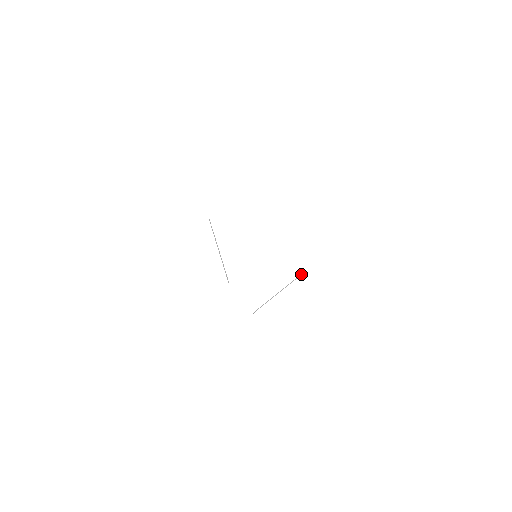
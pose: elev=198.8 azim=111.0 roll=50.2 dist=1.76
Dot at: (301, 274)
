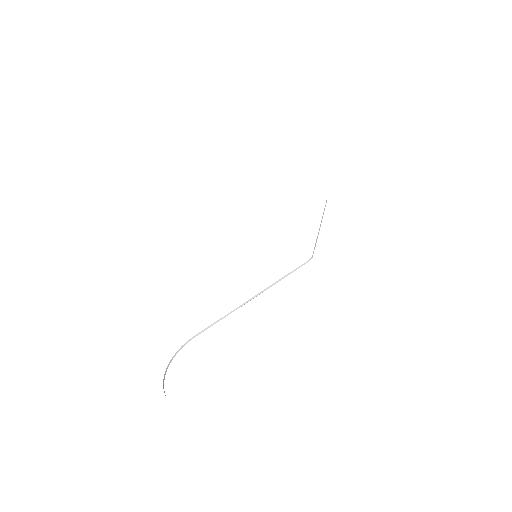
Dot at: (296, 268)
